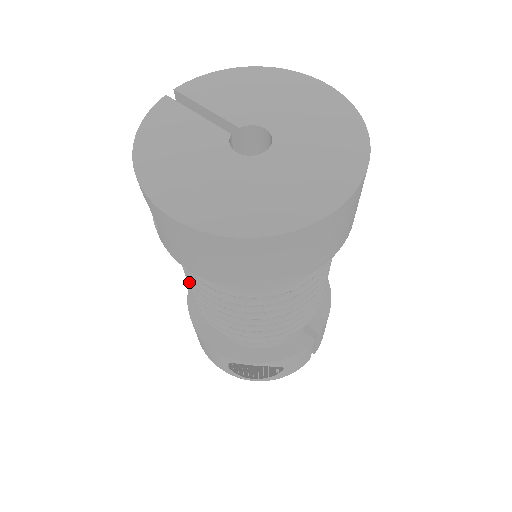
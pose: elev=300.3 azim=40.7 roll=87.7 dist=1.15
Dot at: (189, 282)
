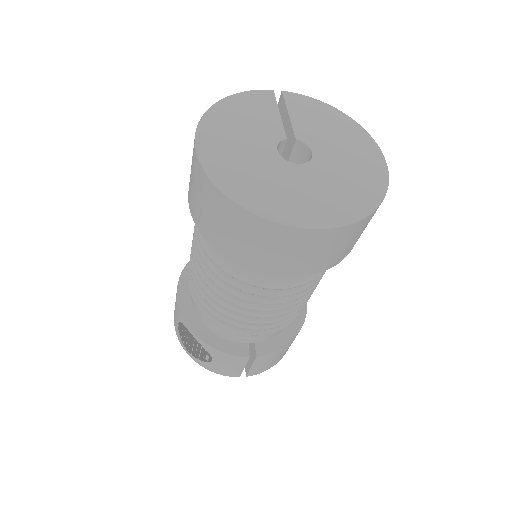
Dot at: occluded
